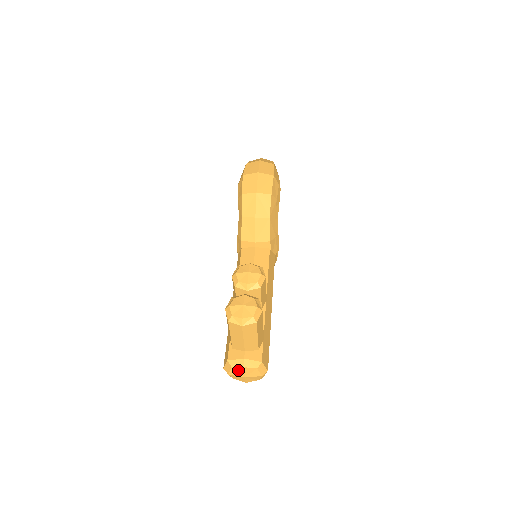
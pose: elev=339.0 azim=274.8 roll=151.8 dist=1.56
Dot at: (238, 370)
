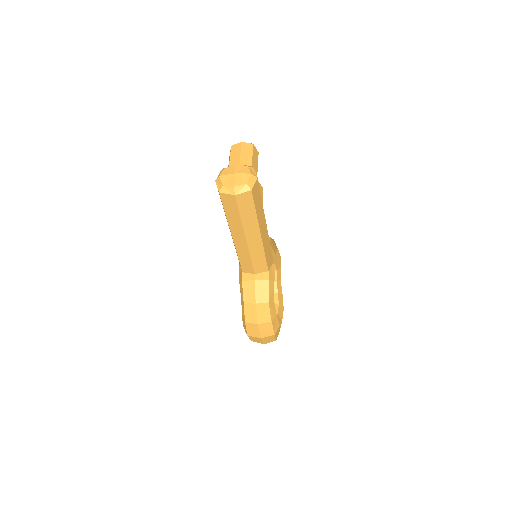
Dot at: (230, 169)
